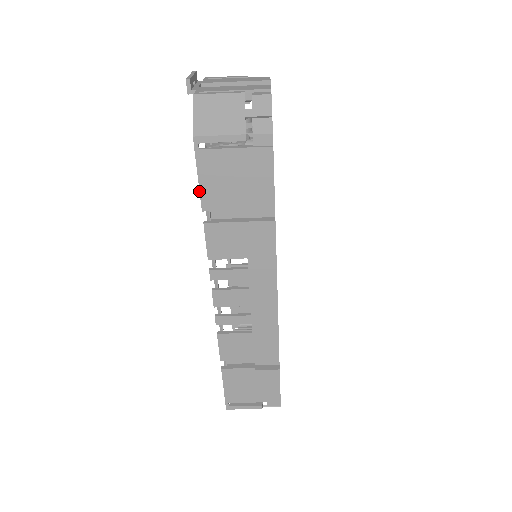
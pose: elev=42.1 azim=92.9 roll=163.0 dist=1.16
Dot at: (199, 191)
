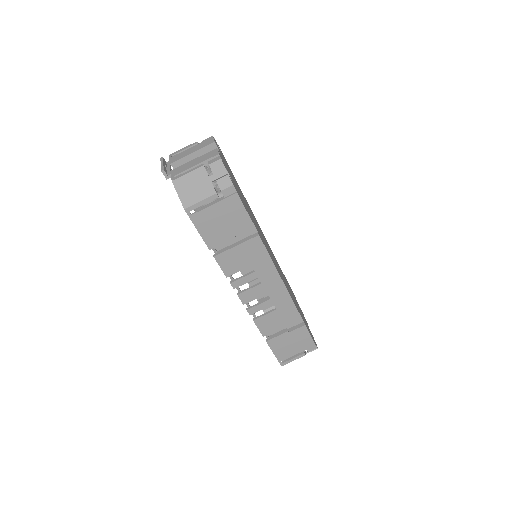
Dot at: occluded
